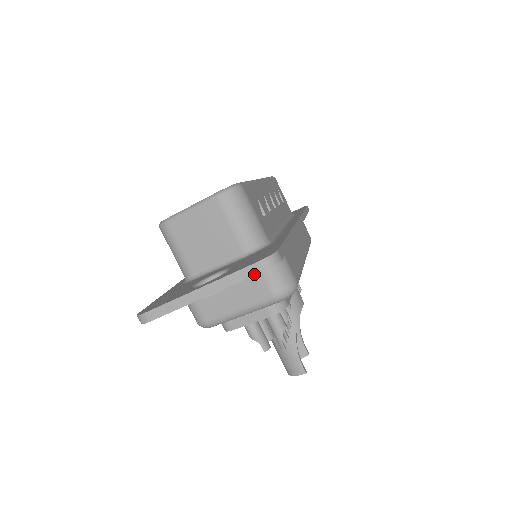
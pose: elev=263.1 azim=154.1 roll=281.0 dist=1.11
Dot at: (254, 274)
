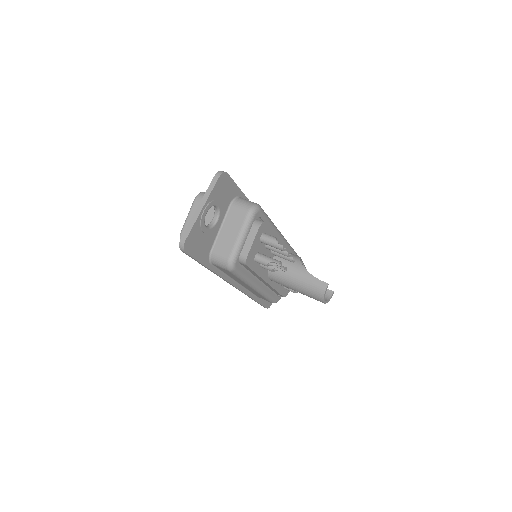
Dot at: (216, 181)
